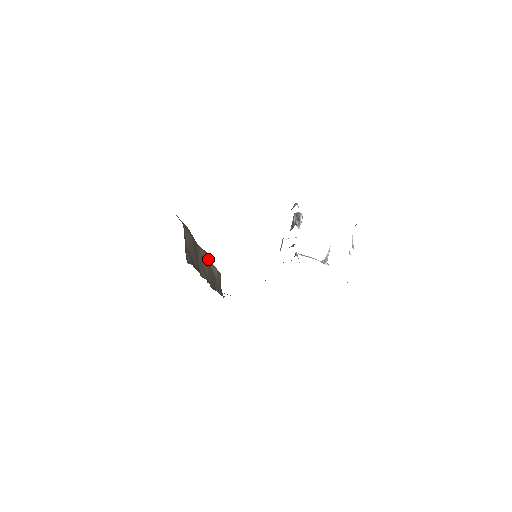
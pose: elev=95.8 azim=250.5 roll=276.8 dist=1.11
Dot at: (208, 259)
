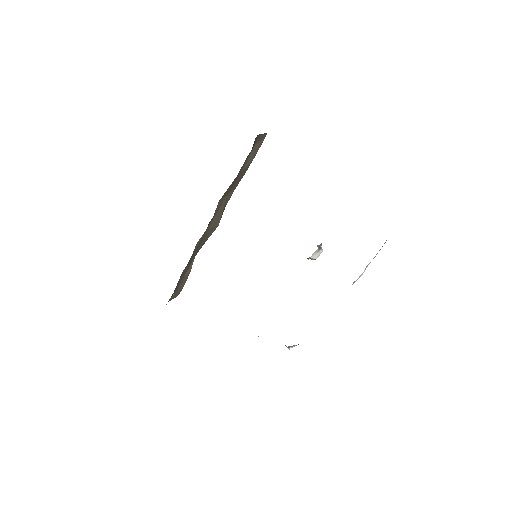
Dot at: (212, 232)
